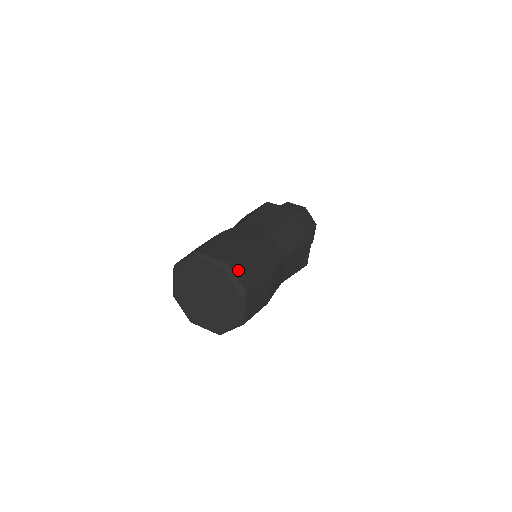
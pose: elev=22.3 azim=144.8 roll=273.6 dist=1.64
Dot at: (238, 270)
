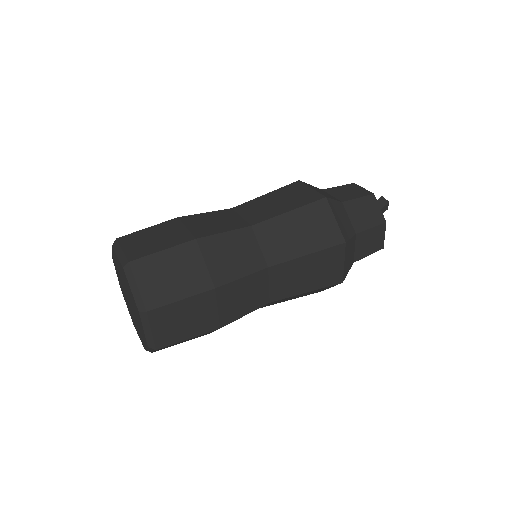
Dot at: (161, 321)
